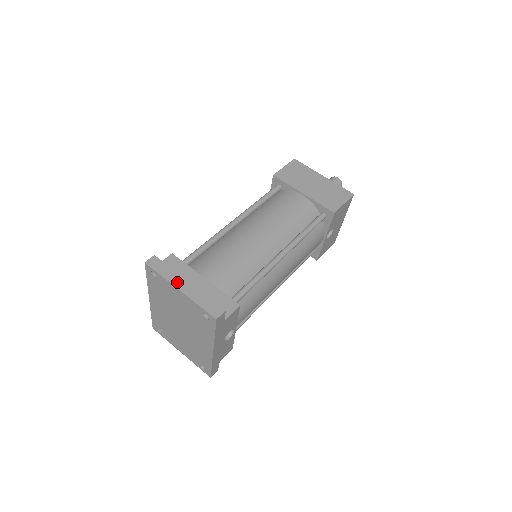
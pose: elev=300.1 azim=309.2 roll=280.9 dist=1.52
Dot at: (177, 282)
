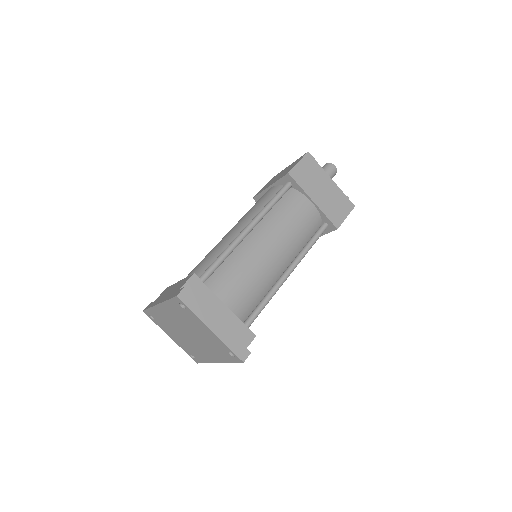
Dot at: (208, 321)
